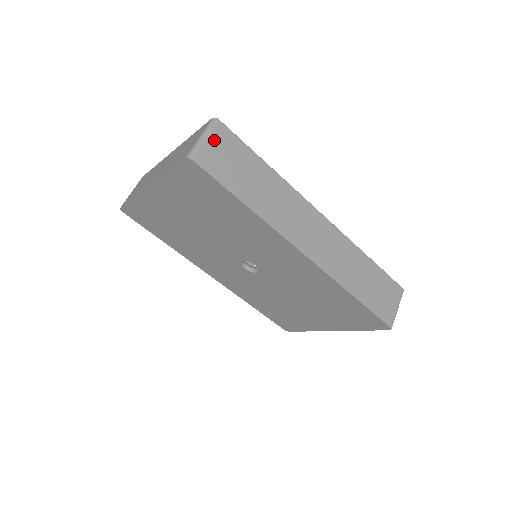
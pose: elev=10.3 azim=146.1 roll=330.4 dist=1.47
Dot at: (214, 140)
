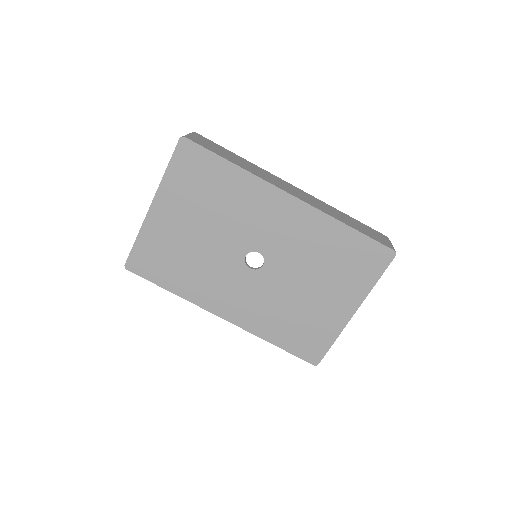
Dot at: (196, 137)
